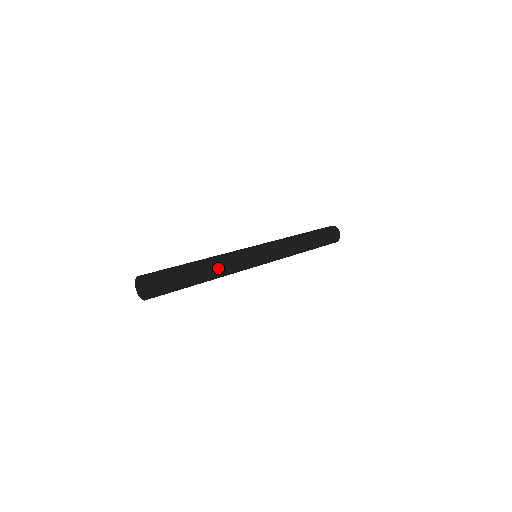
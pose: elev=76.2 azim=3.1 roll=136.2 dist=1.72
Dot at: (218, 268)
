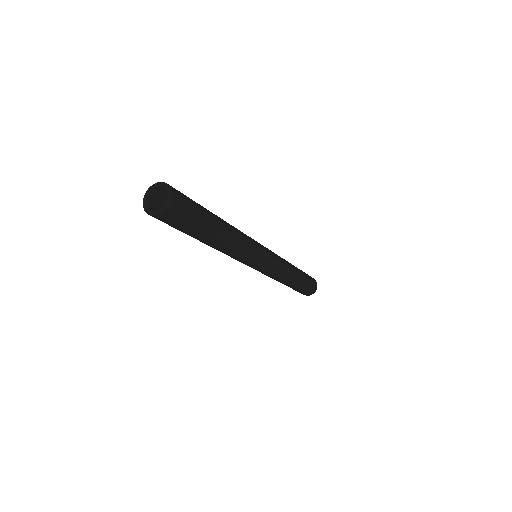
Dot at: (231, 225)
